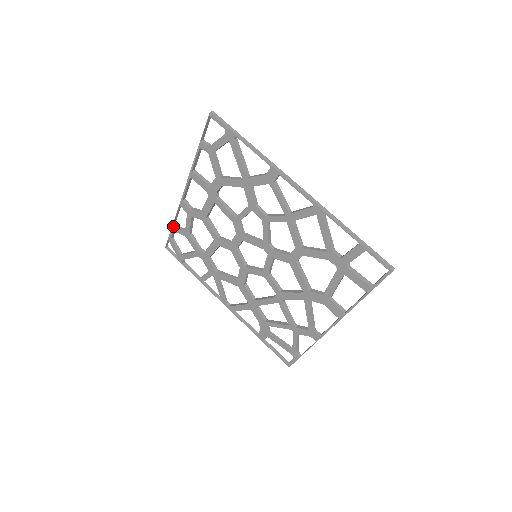
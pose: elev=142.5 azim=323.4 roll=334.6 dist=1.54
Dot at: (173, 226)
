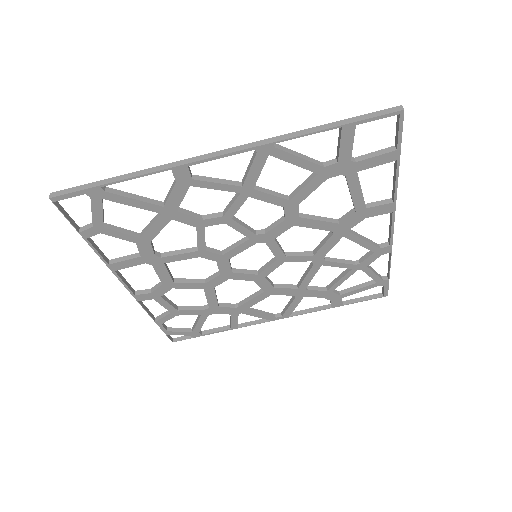
Dot at: (156, 321)
